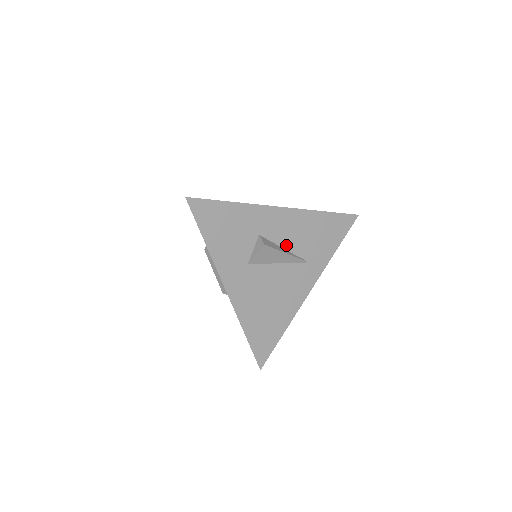
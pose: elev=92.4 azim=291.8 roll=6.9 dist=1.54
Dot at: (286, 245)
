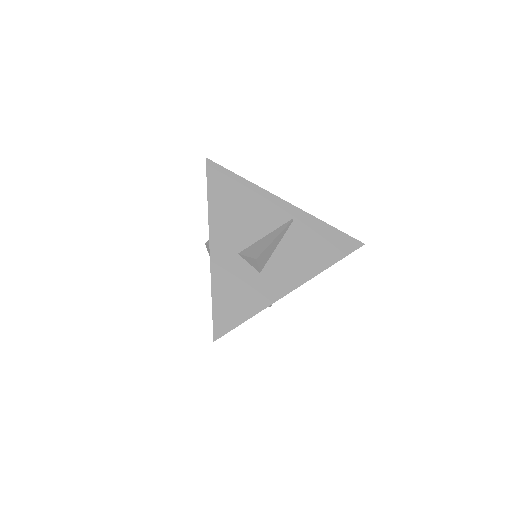
Dot at: occluded
